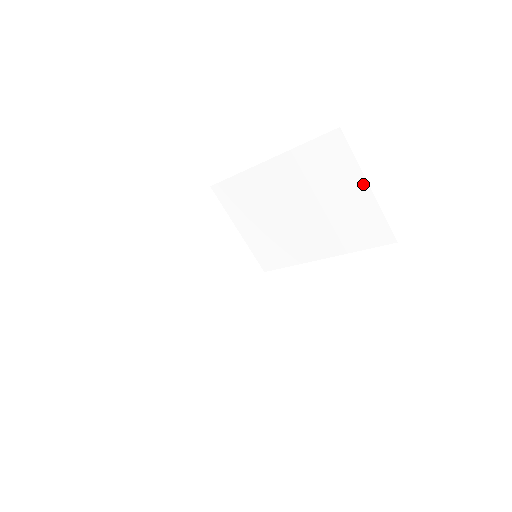
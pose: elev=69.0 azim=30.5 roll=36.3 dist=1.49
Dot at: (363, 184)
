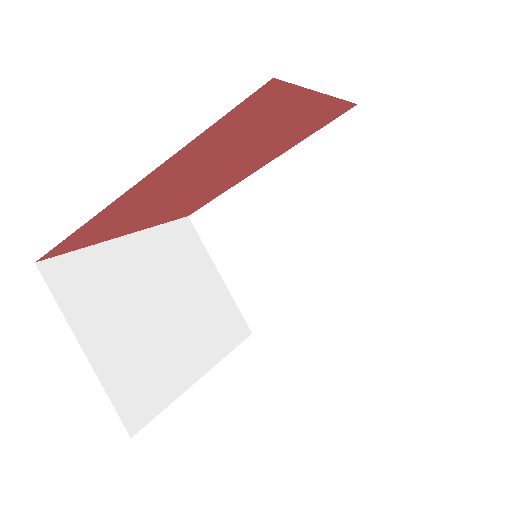
Dot at: (388, 175)
